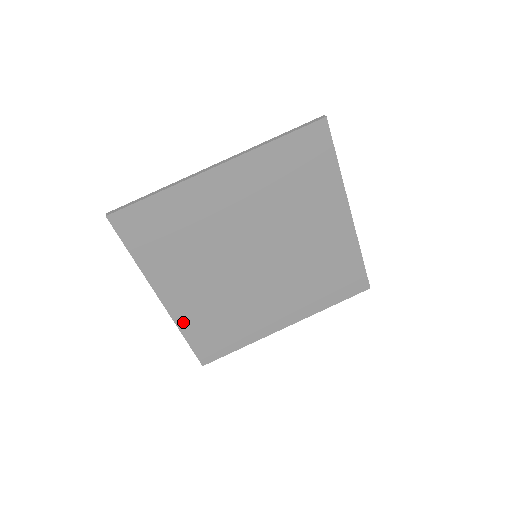
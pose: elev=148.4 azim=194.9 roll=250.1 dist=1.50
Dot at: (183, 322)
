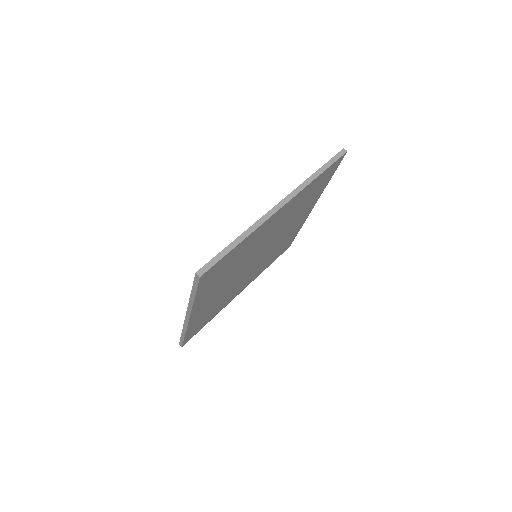
Dot at: (259, 274)
